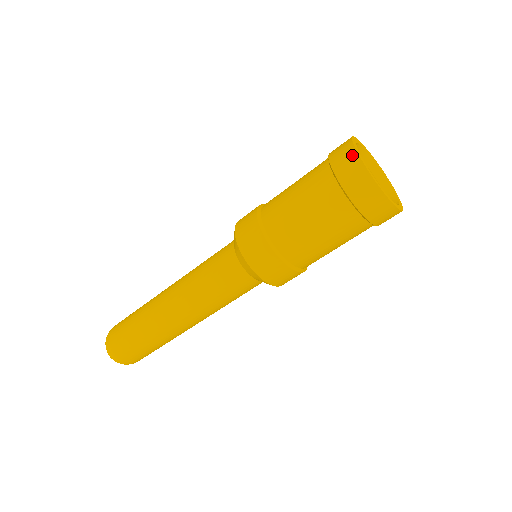
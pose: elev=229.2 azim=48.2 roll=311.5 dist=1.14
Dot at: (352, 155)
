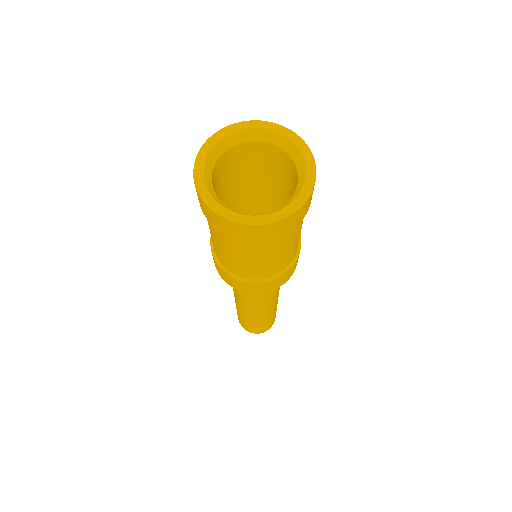
Dot at: (199, 155)
